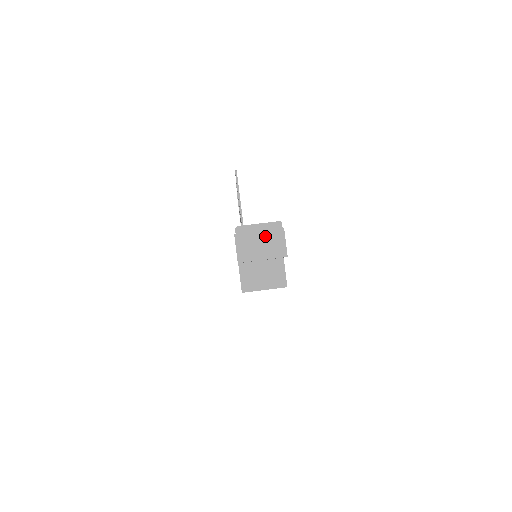
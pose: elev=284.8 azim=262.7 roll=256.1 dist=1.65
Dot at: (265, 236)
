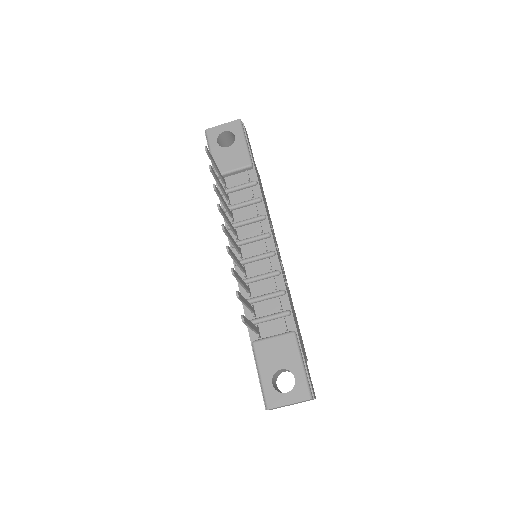
Dot at: occluded
